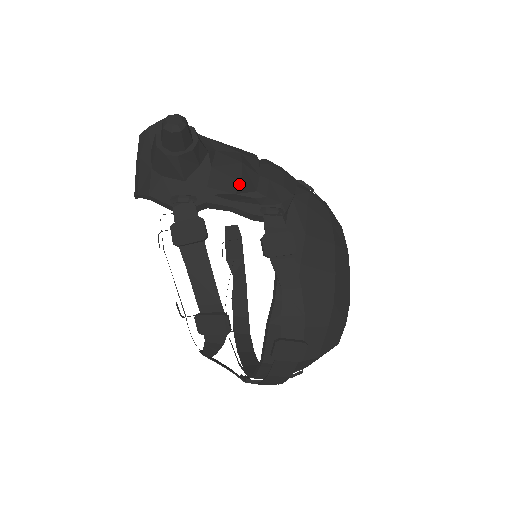
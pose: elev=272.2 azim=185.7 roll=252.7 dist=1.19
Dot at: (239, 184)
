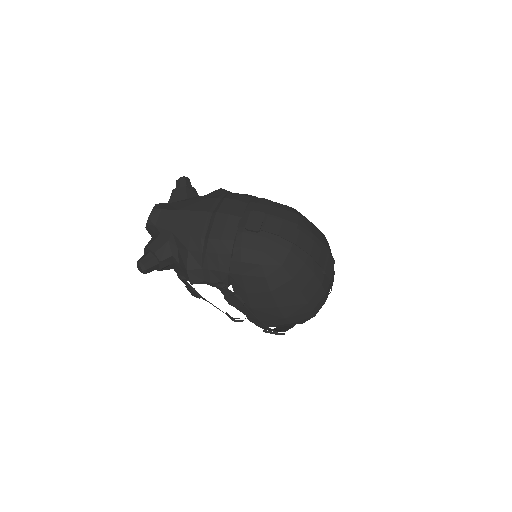
Dot at: (191, 284)
